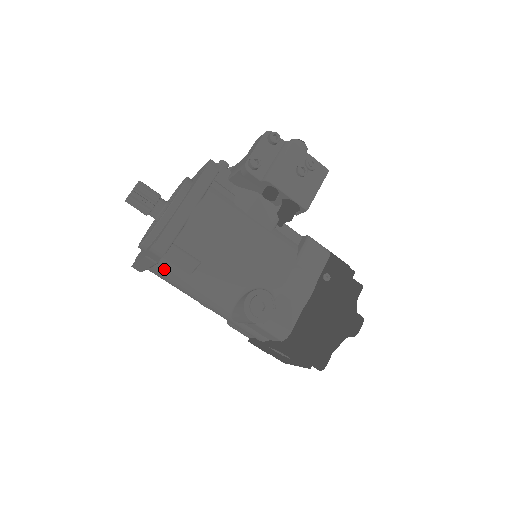
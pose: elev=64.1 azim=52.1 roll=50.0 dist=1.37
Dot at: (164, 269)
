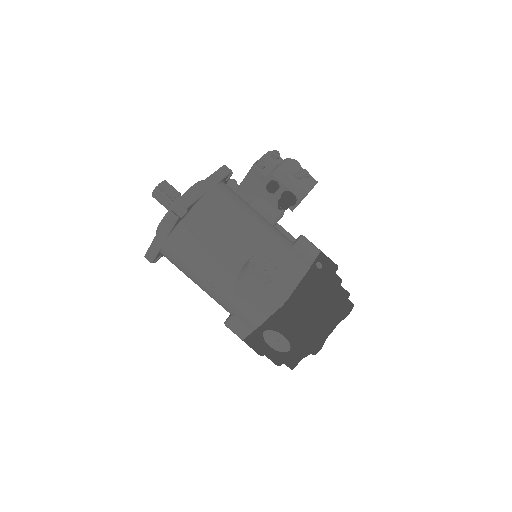
Dot at: (180, 236)
